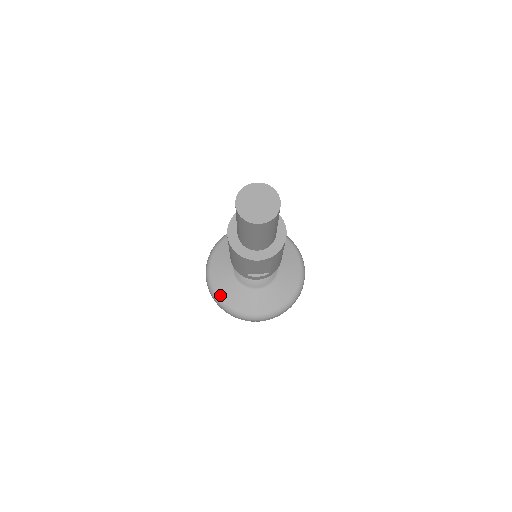
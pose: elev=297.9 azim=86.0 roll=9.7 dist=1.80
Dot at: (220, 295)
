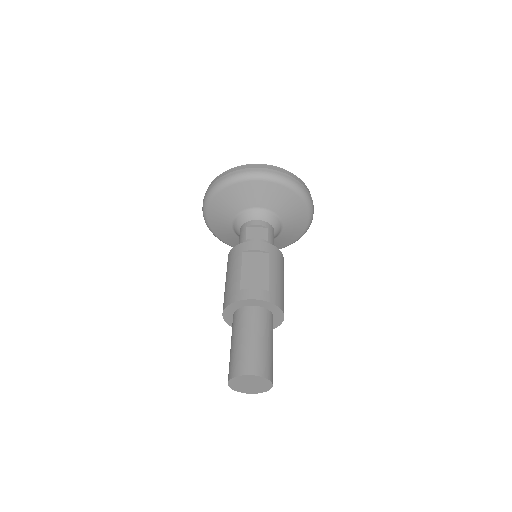
Dot at: (218, 236)
